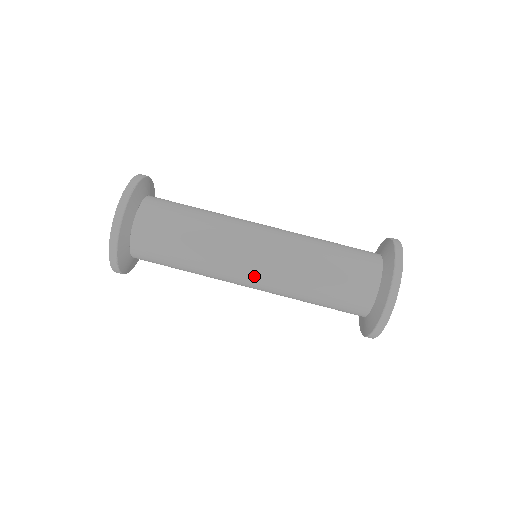
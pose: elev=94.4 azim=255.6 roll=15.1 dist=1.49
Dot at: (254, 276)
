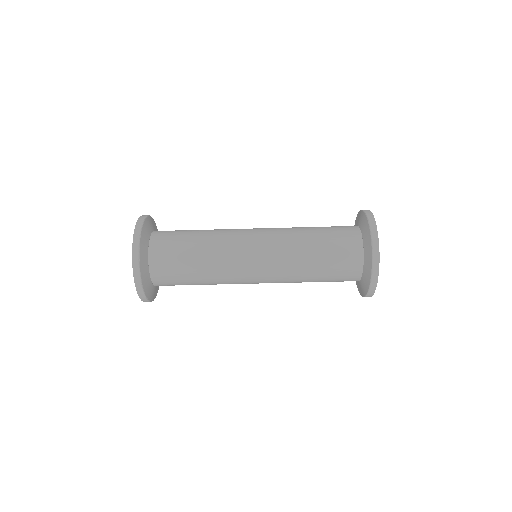
Dot at: occluded
